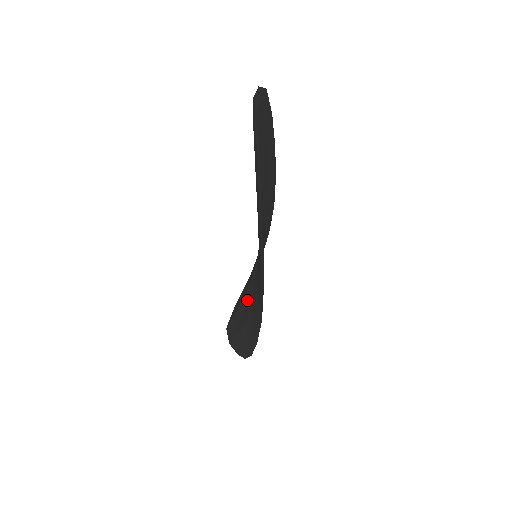
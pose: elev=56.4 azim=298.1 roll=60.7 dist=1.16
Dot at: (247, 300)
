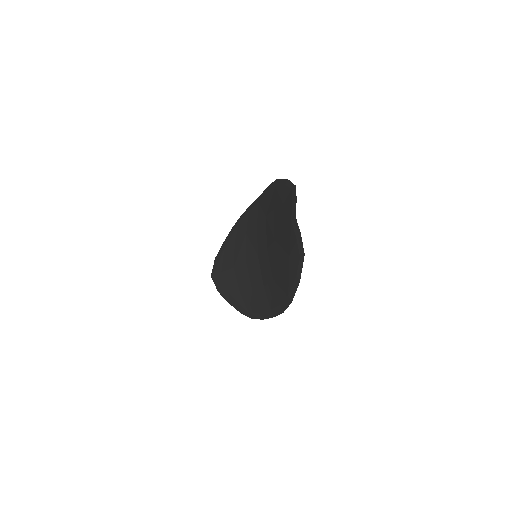
Dot at: (242, 276)
